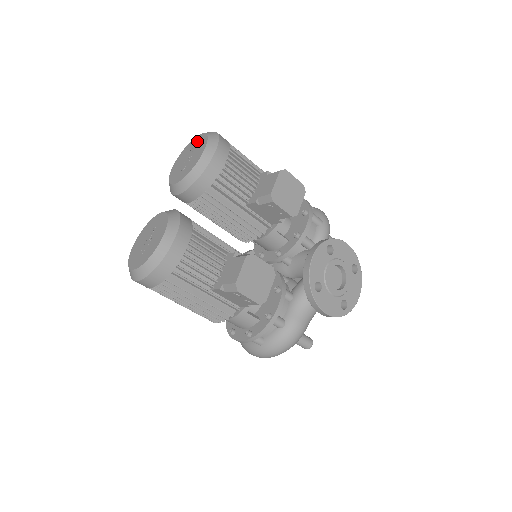
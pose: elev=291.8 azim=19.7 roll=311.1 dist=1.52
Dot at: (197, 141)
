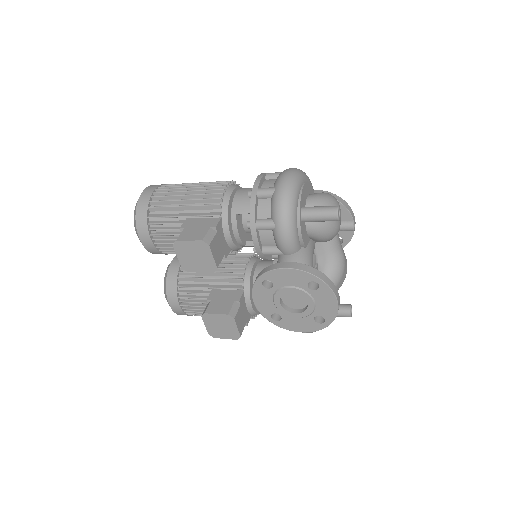
Dot at: occluded
